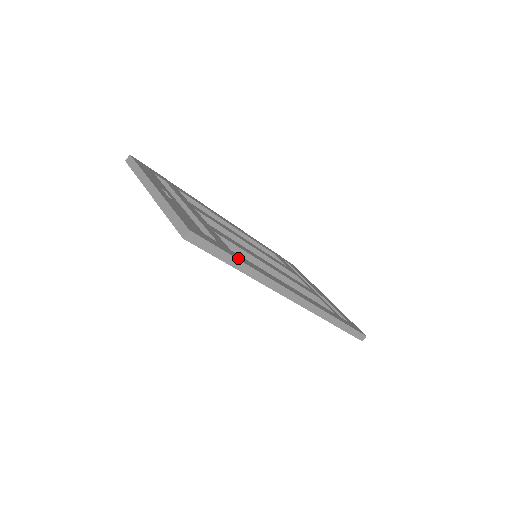
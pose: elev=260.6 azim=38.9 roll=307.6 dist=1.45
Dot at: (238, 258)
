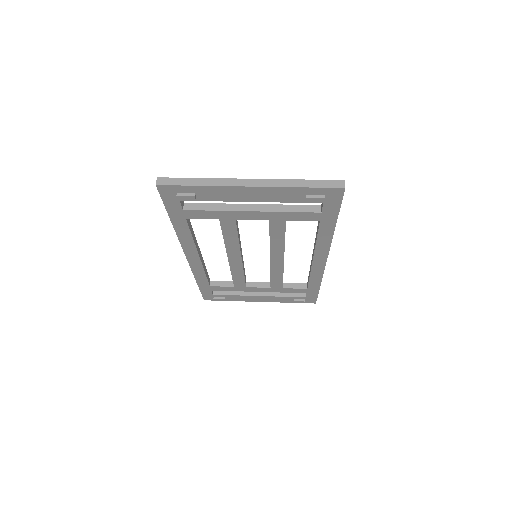
Dot at: occluded
